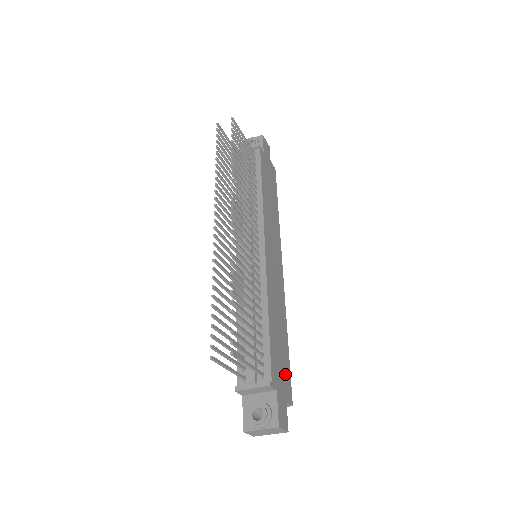
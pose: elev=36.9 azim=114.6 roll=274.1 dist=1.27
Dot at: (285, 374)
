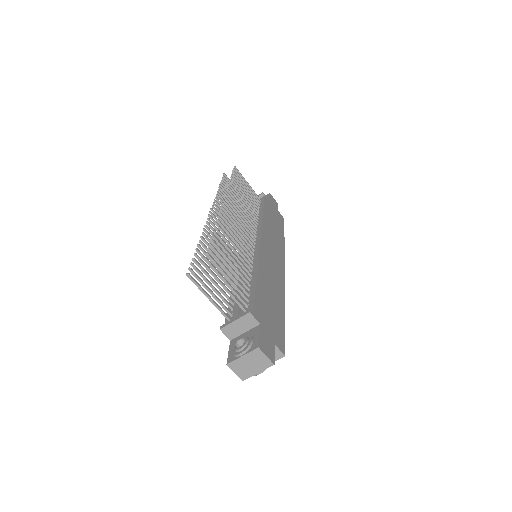
Dot at: (276, 327)
